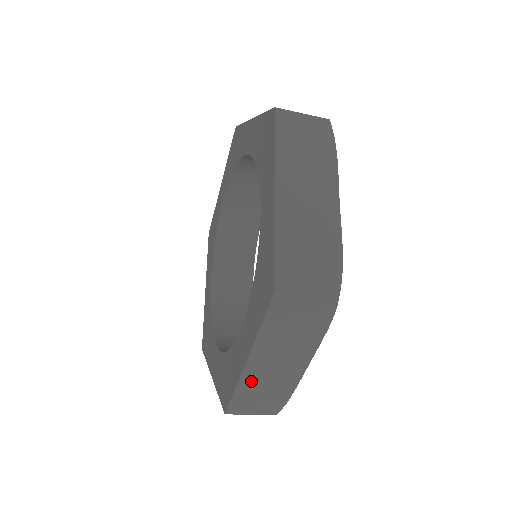
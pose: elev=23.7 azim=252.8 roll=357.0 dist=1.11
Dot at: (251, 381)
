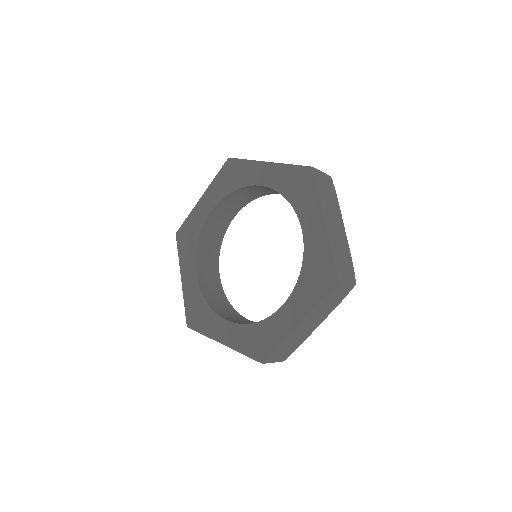
Dot at: (290, 338)
